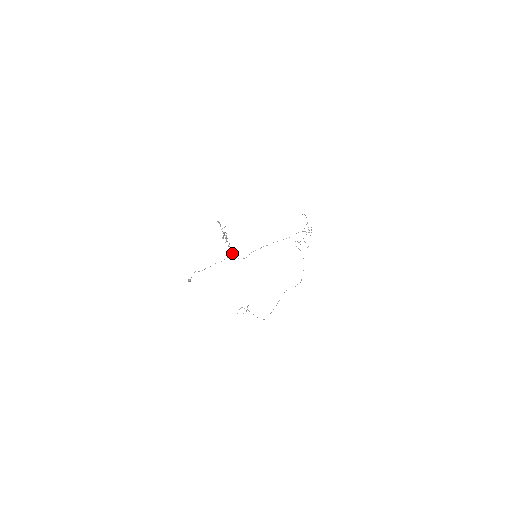
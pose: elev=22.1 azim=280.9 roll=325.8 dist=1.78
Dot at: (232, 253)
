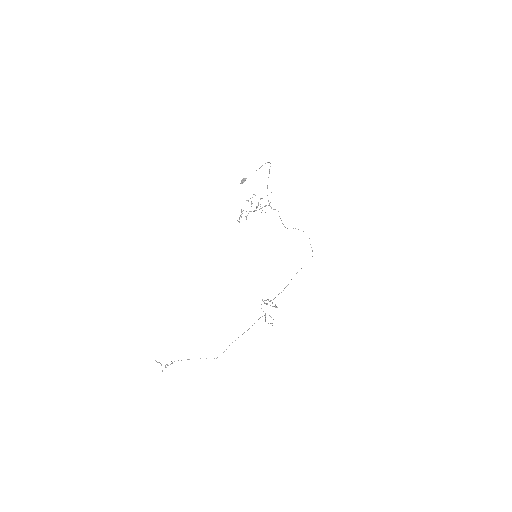
Dot at: (270, 206)
